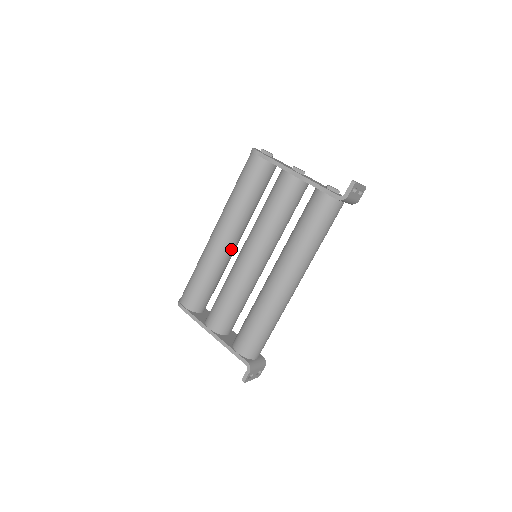
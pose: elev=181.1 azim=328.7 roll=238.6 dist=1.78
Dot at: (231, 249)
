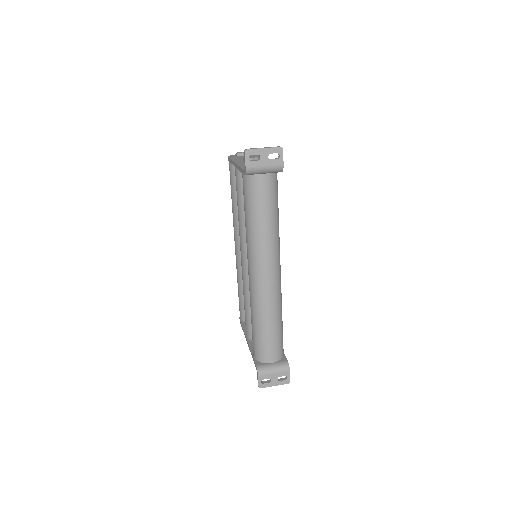
Dot at: occluded
